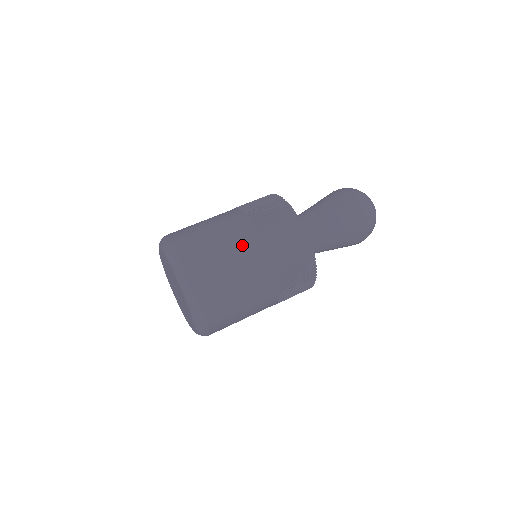
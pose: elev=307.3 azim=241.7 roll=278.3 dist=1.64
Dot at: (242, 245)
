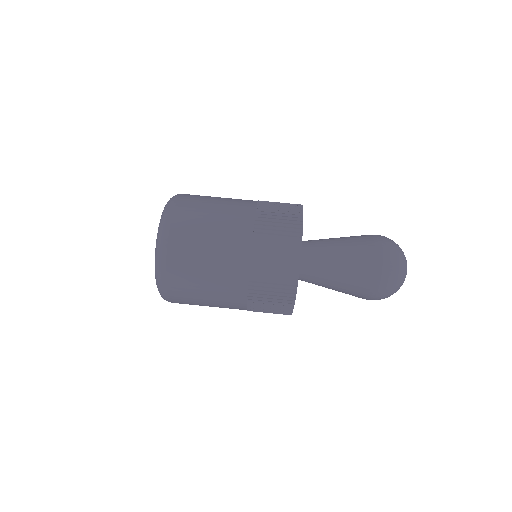
Dot at: (225, 302)
